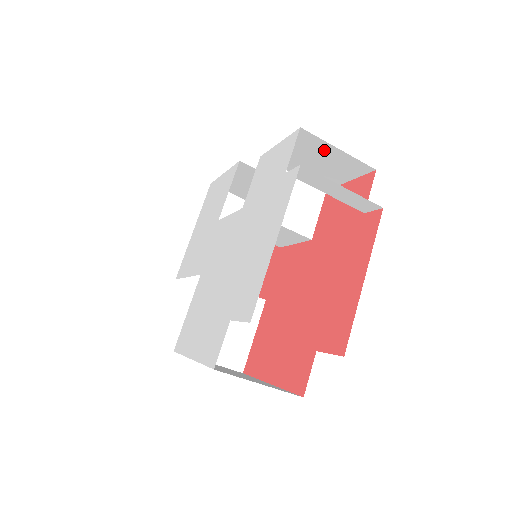
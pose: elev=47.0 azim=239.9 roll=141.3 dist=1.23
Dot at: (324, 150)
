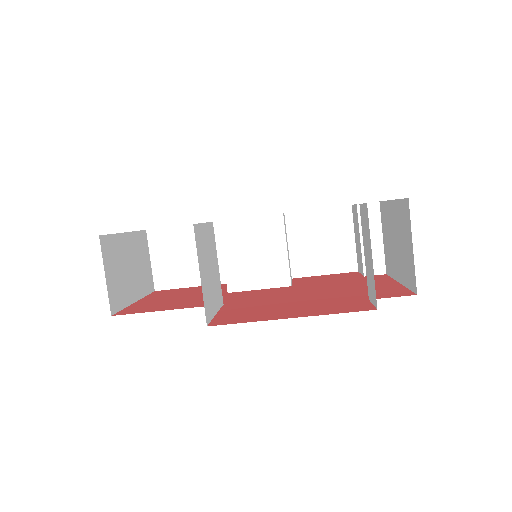
Dot at: (343, 233)
